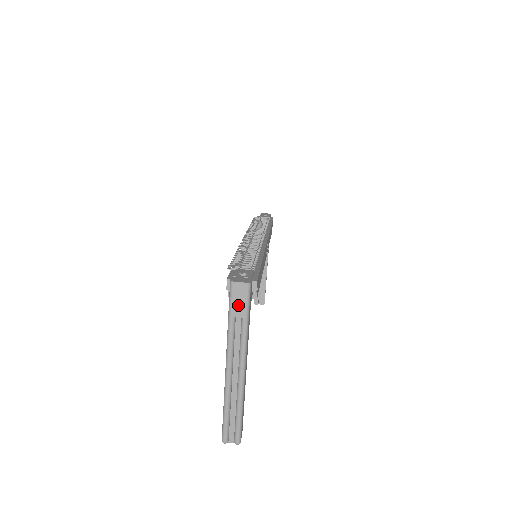
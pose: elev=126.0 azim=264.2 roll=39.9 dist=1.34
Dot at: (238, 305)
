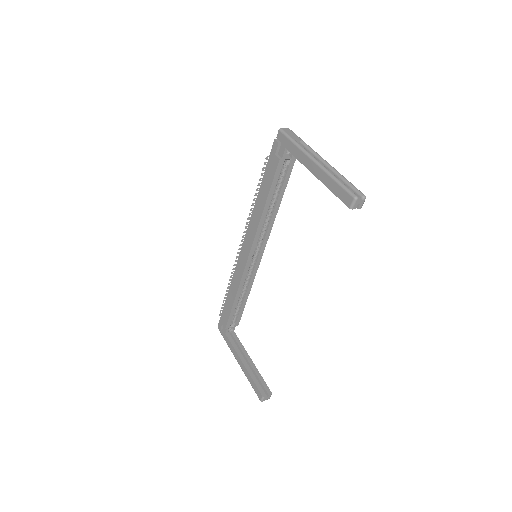
Dot at: (293, 136)
